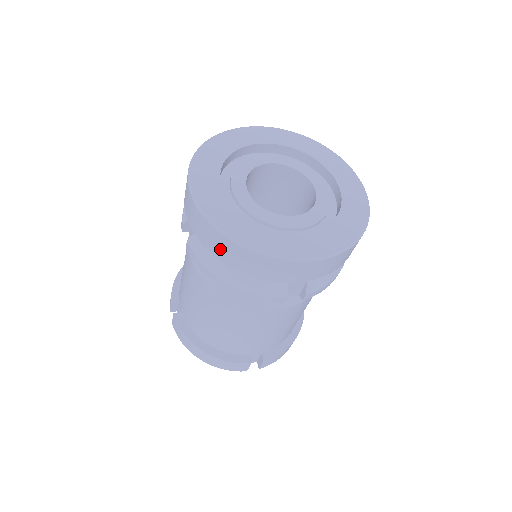
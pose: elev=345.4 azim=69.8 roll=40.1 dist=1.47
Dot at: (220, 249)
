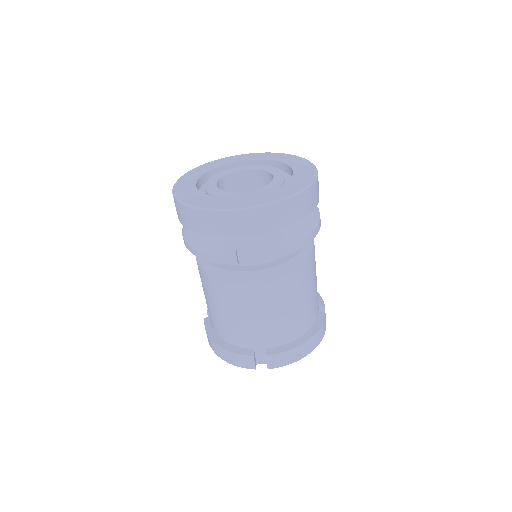
Dot at: (182, 216)
